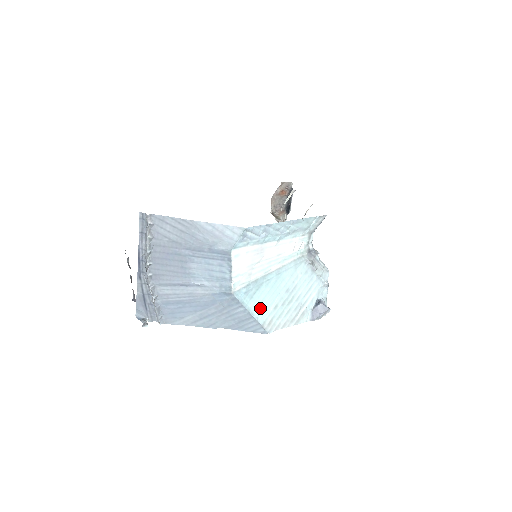
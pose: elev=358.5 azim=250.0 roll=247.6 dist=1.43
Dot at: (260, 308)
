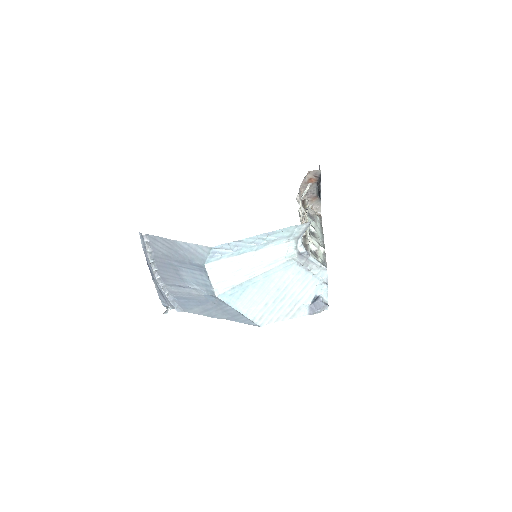
Dot at: (249, 306)
